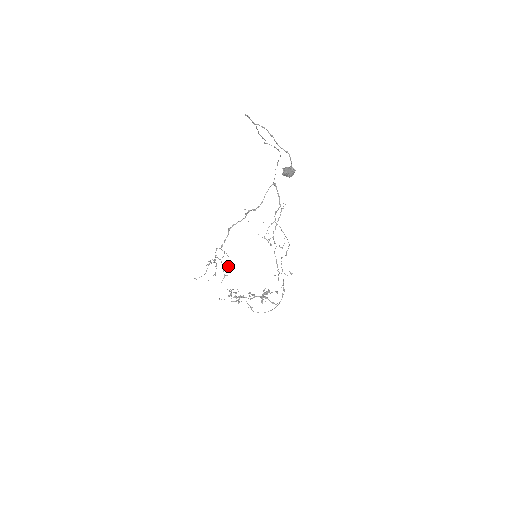
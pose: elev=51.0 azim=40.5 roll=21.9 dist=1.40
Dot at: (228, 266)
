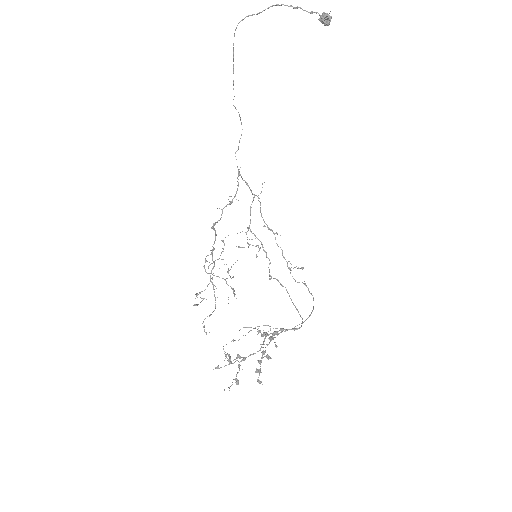
Dot at: (210, 315)
